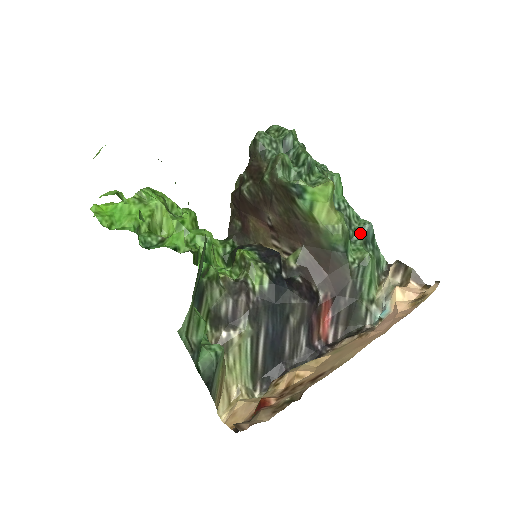
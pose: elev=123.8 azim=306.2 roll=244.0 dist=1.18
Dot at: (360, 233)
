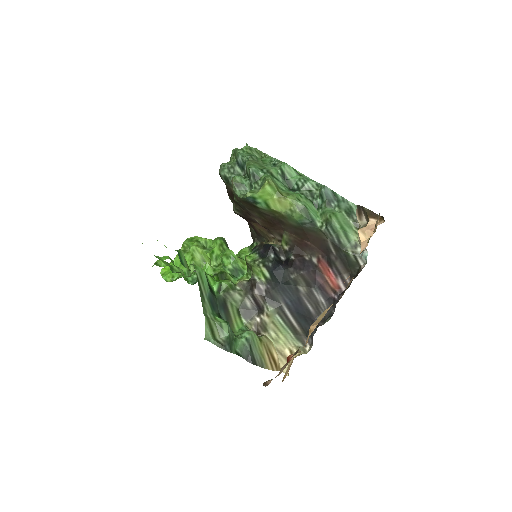
Dot at: (322, 198)
